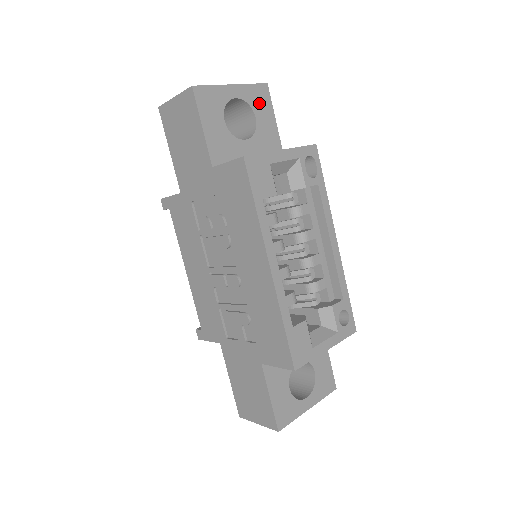
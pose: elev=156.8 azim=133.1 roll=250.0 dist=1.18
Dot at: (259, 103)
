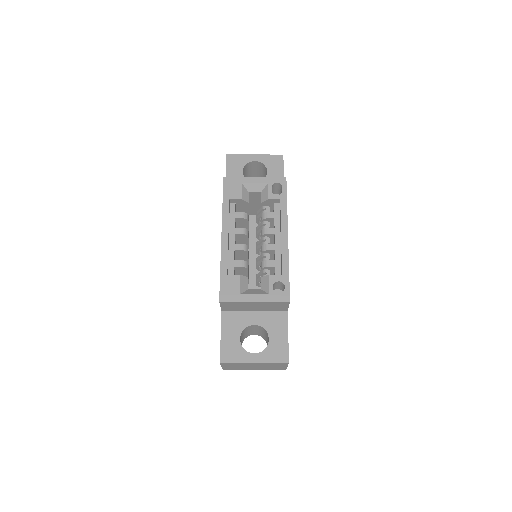
Dot at: (273, 164)
